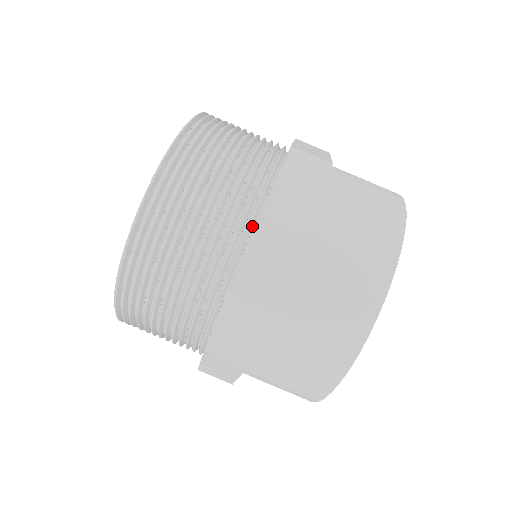
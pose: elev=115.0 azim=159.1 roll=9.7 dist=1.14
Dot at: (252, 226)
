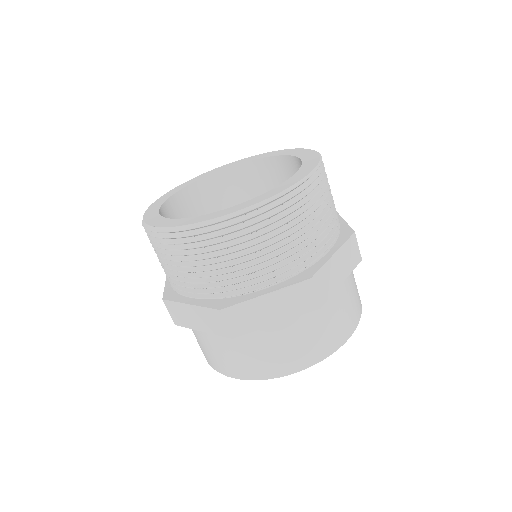
Dot at: (310, 264)
